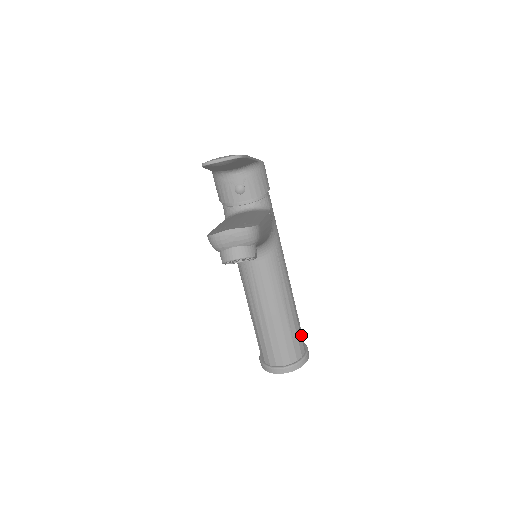
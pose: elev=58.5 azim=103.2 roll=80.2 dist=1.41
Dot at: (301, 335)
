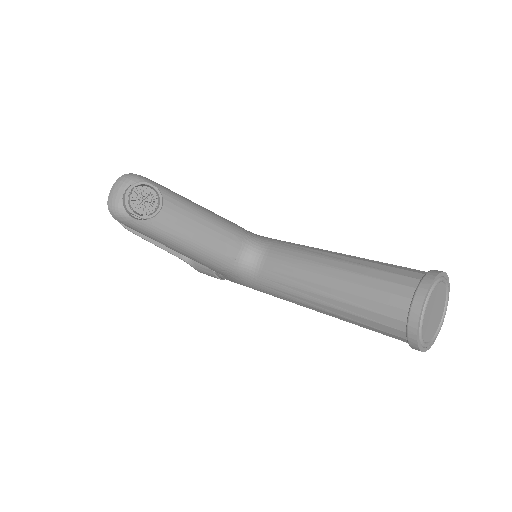
Dot at: (402, 267)
